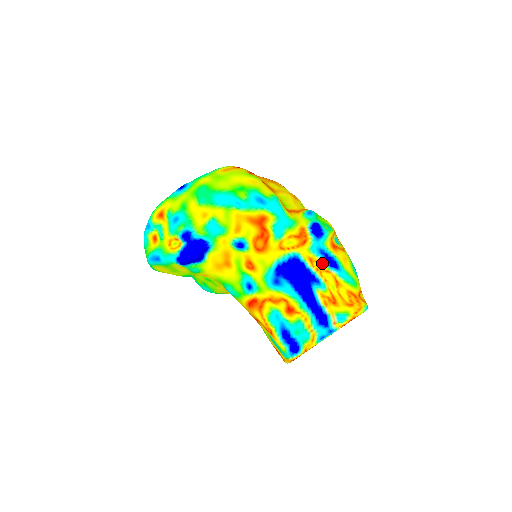
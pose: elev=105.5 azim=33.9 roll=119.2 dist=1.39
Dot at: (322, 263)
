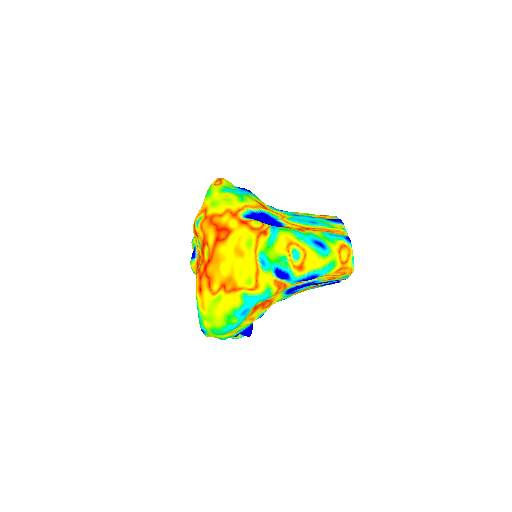
Dot at: (306, 280)
